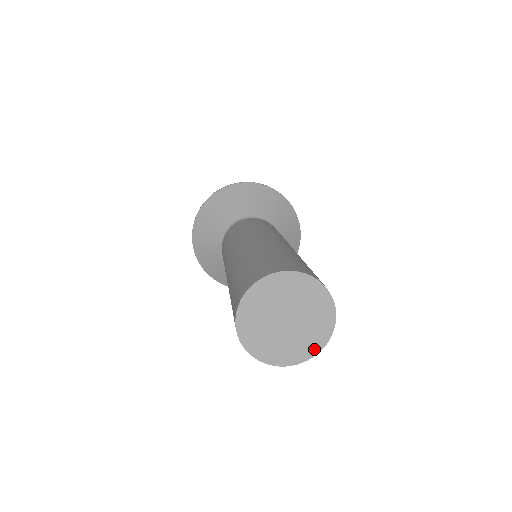
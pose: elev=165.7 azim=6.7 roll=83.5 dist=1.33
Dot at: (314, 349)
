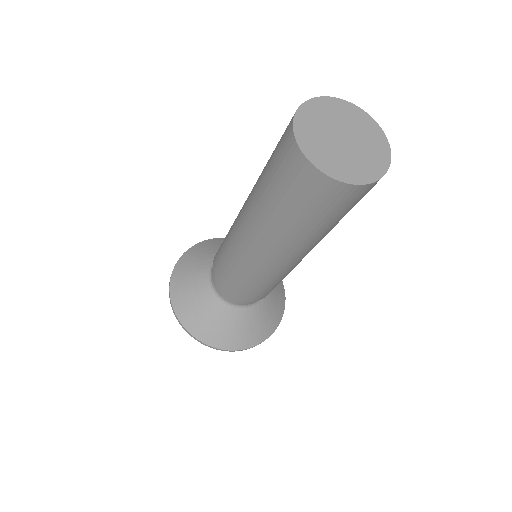
Dot at: (385, 151)
